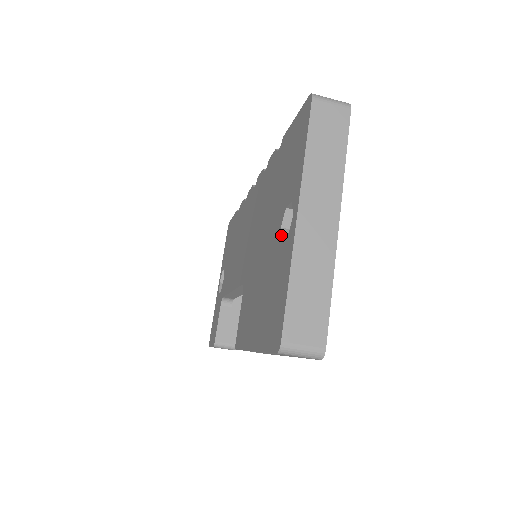
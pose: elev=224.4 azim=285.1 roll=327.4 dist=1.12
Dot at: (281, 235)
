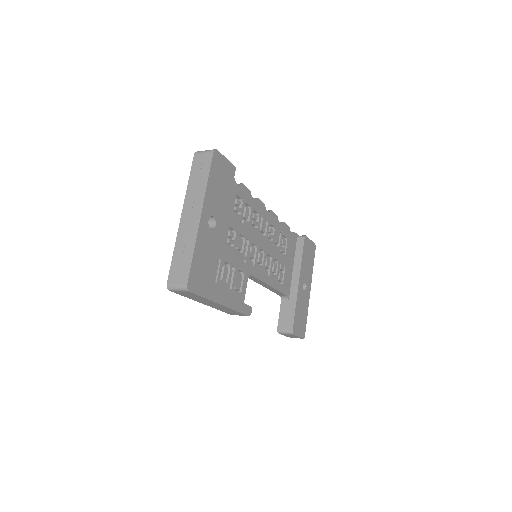
Dot at: occluded
